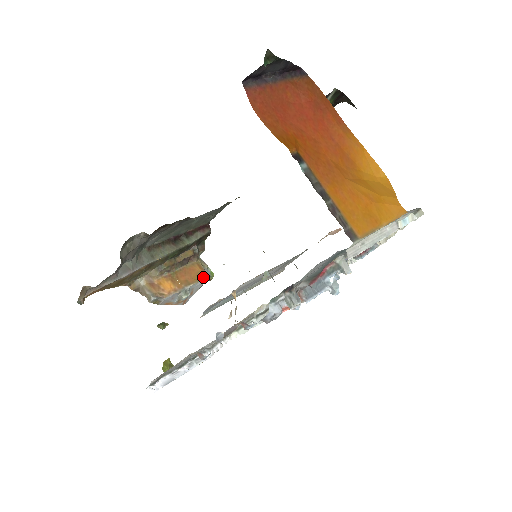
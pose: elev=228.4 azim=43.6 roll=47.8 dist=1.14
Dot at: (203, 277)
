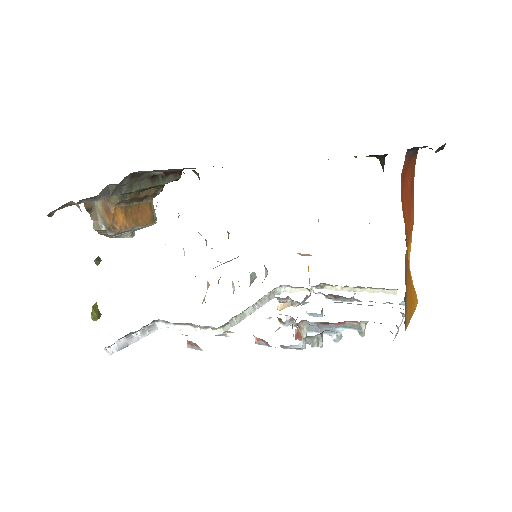
Dot at: (151, 222)
